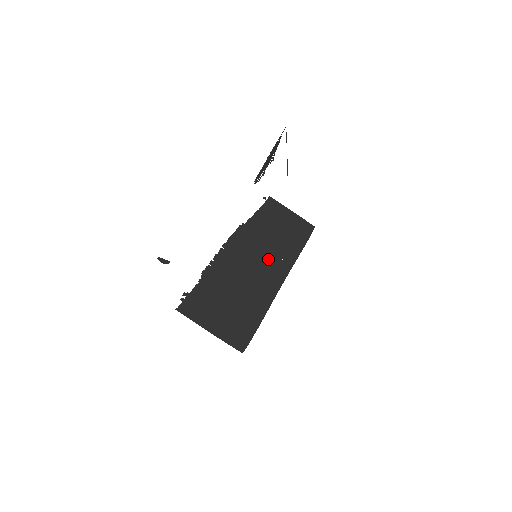
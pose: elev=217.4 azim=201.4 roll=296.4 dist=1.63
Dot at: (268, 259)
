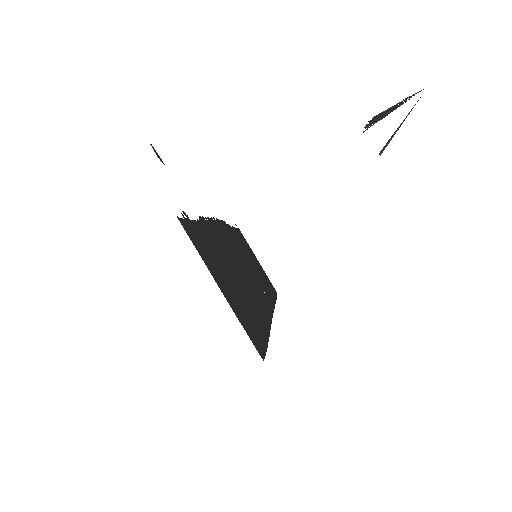
Dot at: (254, 278)
